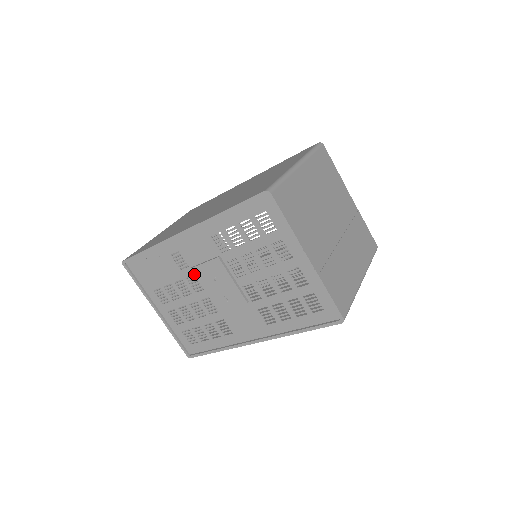
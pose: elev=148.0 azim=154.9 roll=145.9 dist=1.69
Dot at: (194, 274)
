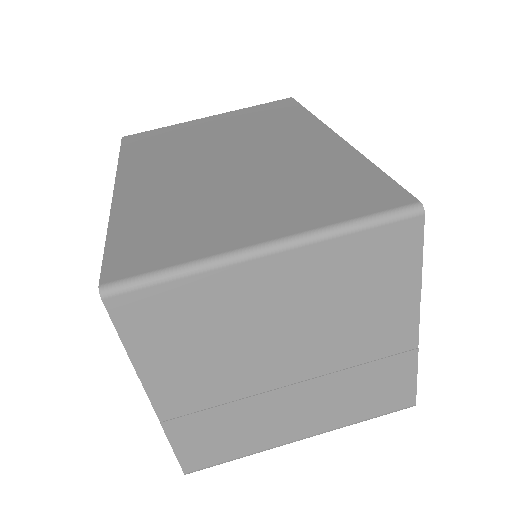
Dot at: occluded
